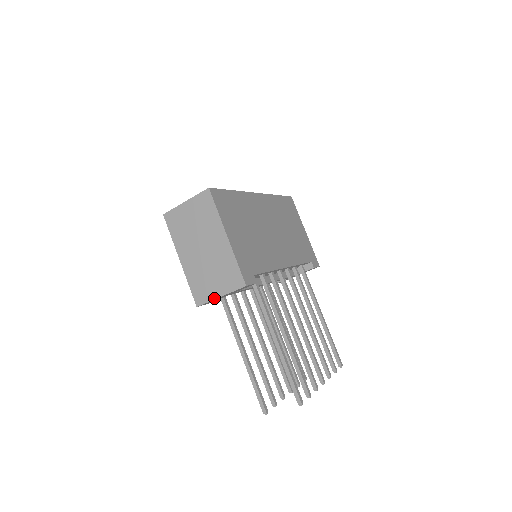
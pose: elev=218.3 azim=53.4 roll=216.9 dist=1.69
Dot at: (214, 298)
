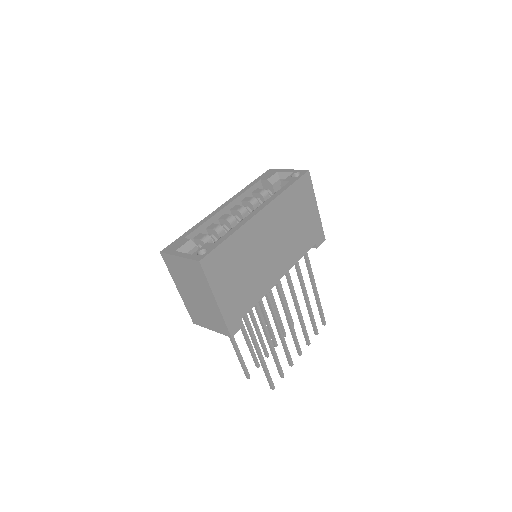
Dot at: (207, 328)
